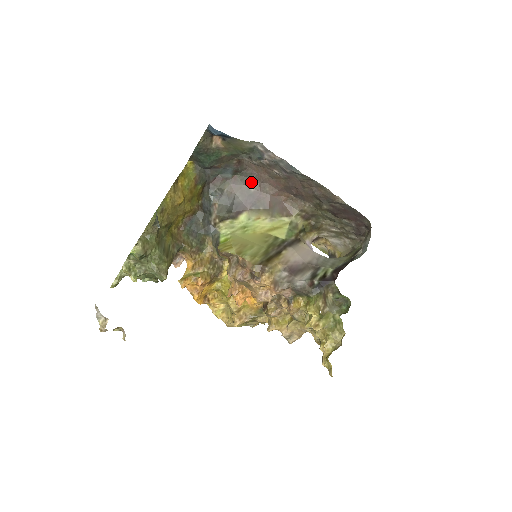
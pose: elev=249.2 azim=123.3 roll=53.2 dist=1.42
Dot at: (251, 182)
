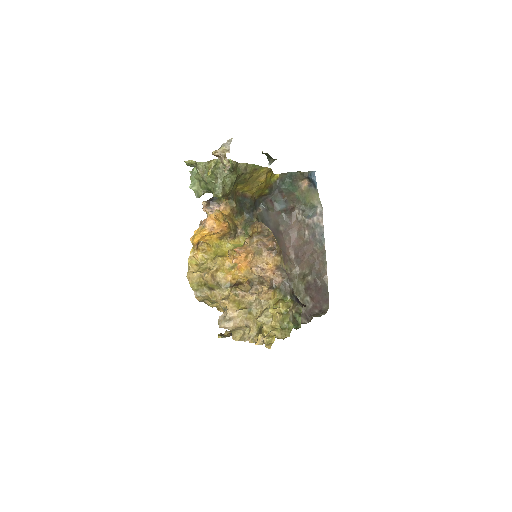
Dot at: (284, 225)
